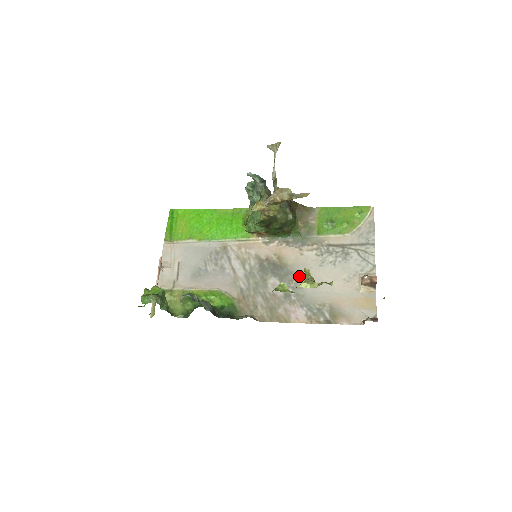
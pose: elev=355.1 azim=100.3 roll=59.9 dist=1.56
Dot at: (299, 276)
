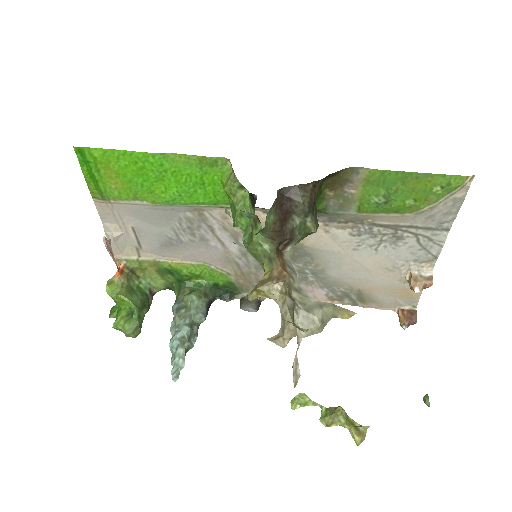
Dot at: (321, 260)
